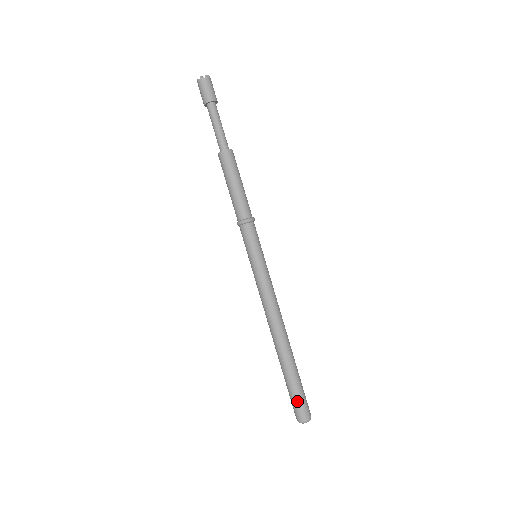
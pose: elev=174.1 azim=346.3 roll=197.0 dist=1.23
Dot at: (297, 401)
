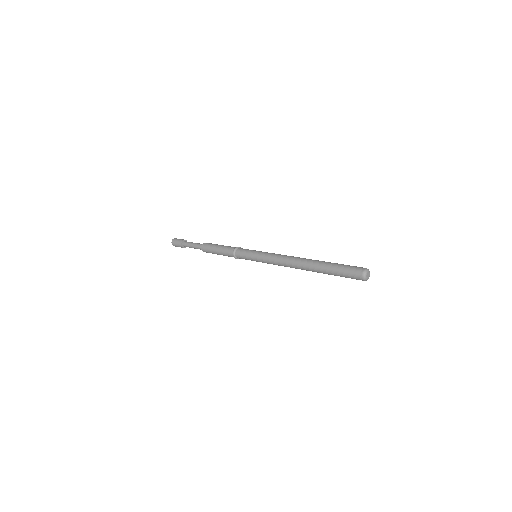
Dot at: (347, 268)
